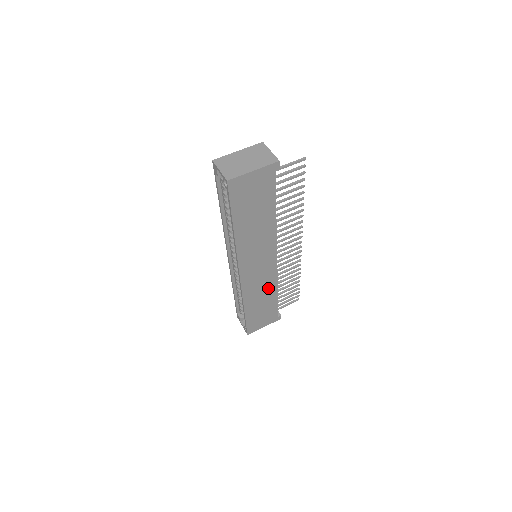
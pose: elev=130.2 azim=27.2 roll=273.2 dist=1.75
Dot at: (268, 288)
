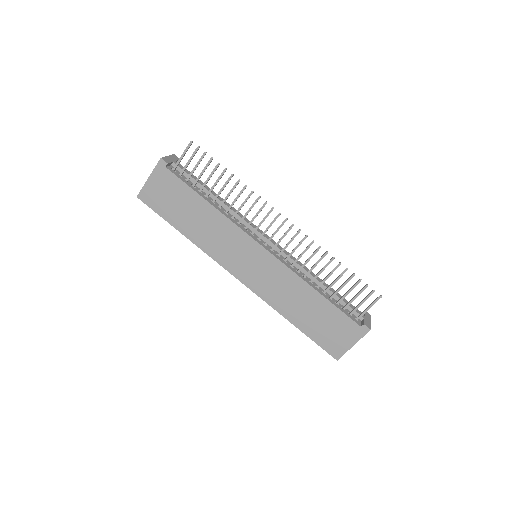
Dot at: (295, 287)
